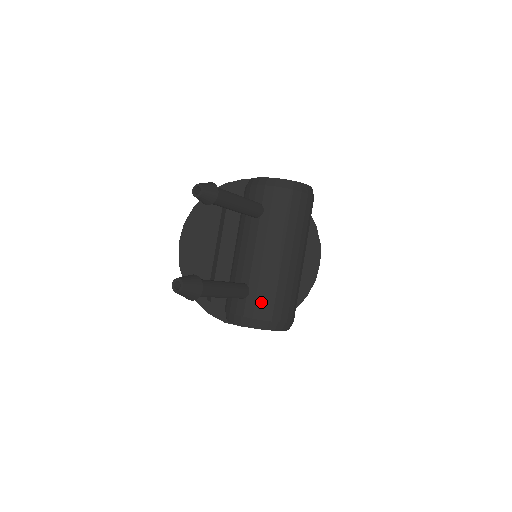
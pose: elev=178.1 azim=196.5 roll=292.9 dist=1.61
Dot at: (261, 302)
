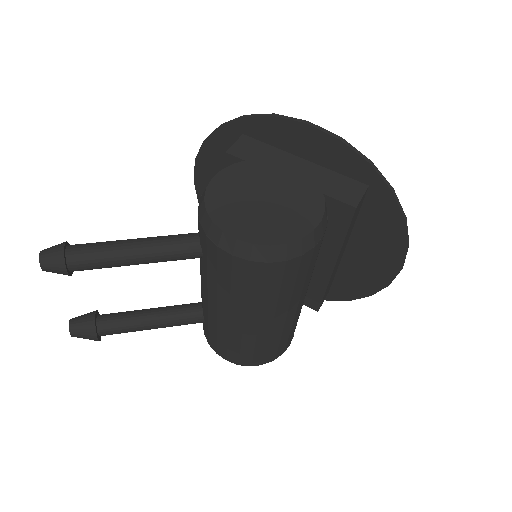
Dot at: (213, 340)
